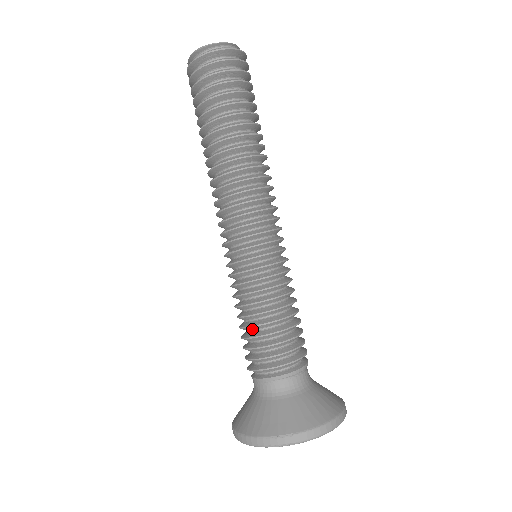
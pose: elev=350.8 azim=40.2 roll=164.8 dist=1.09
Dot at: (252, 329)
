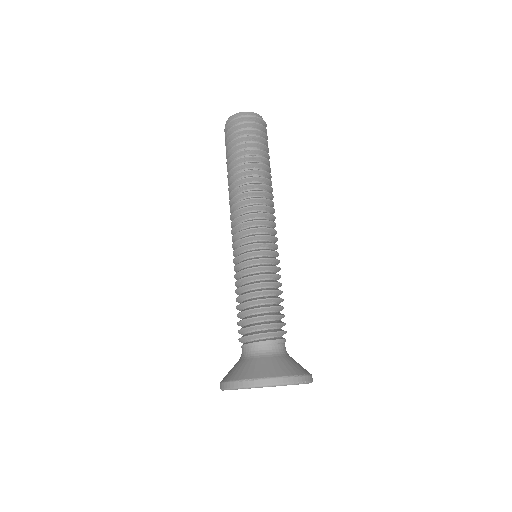
Dot at: (264, 302)
